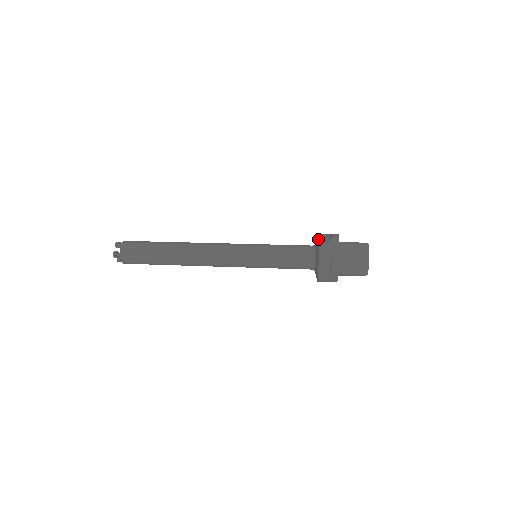
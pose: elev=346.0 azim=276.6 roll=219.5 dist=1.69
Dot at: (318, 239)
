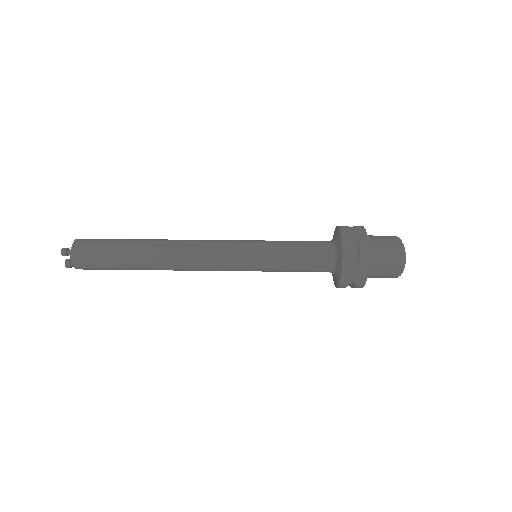
Dot at: (341, 260)
